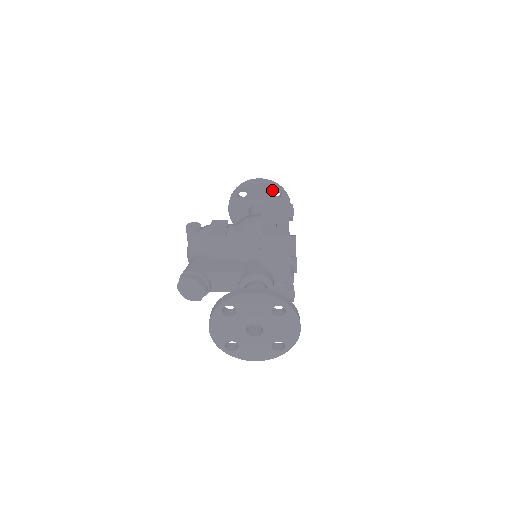
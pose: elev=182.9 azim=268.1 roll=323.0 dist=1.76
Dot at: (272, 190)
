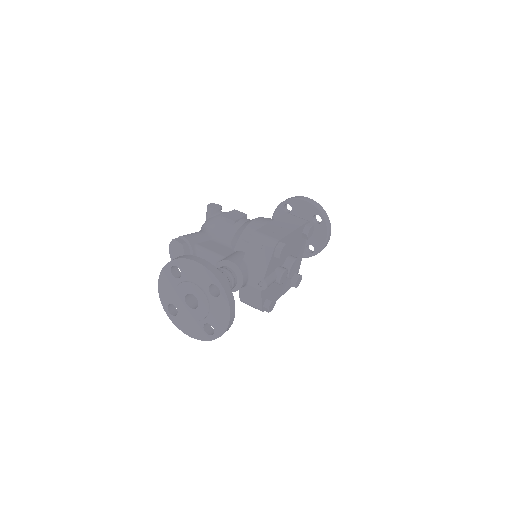
Dot at: (315, 212)
